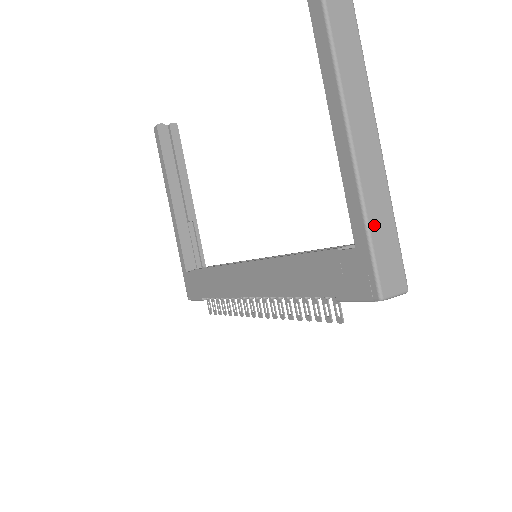
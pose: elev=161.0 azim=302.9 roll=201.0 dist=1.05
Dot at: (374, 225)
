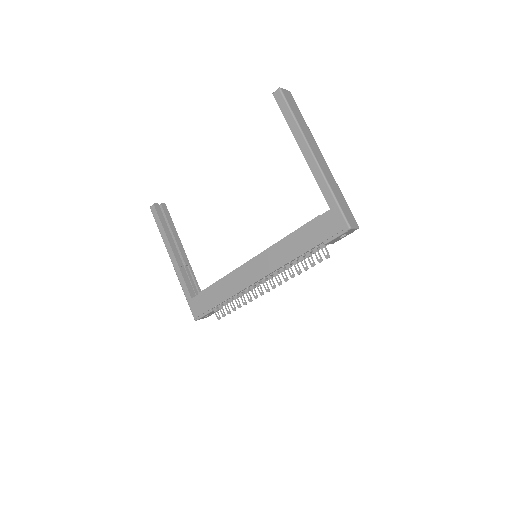
Dot at: (336, 196)
